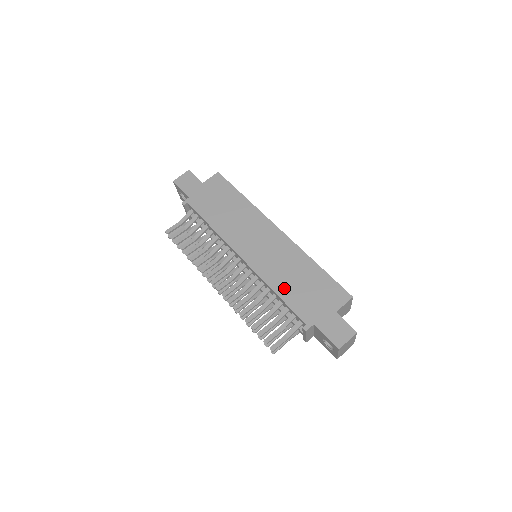
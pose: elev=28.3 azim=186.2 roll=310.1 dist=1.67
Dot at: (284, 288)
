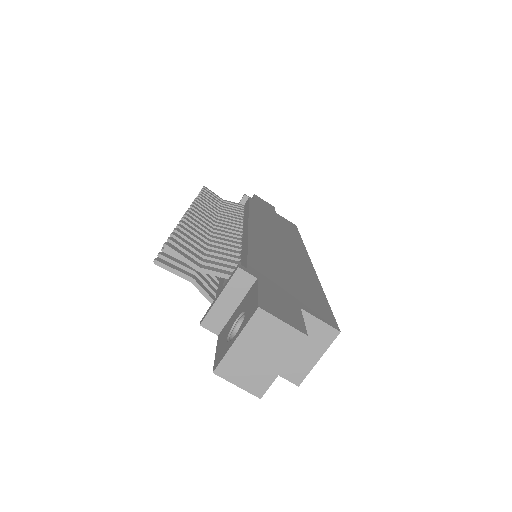
Dot at: (263, 253)
